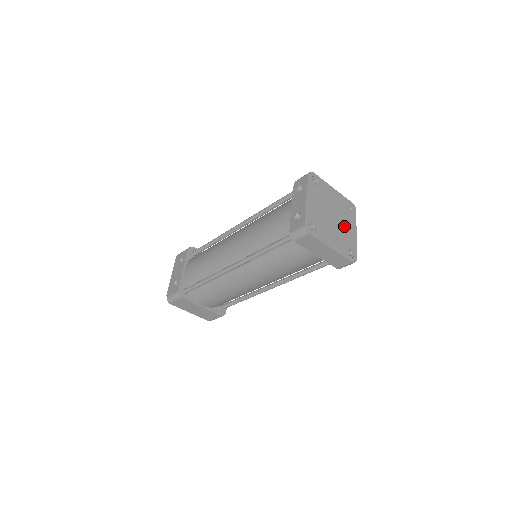
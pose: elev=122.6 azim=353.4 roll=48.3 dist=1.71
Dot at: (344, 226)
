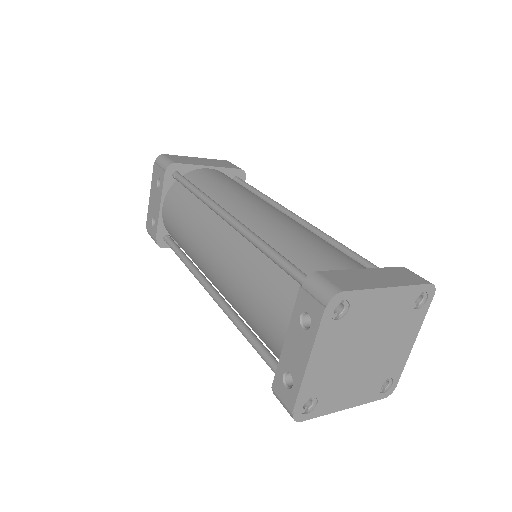
Dot at: (389, 349)
